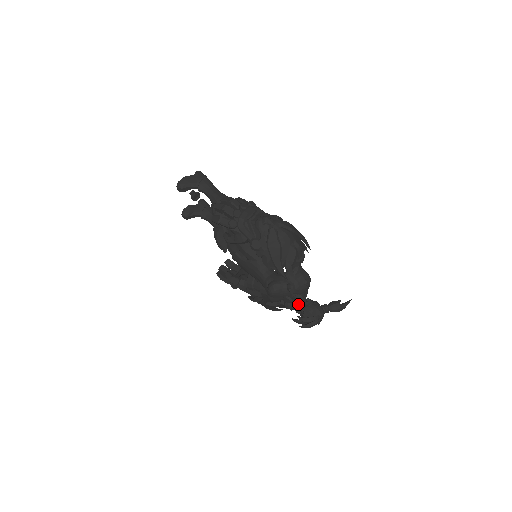
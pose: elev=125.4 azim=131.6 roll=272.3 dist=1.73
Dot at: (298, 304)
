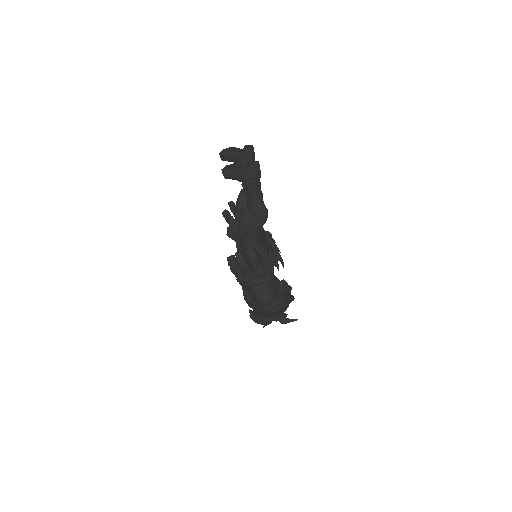
Dot at: occluded
